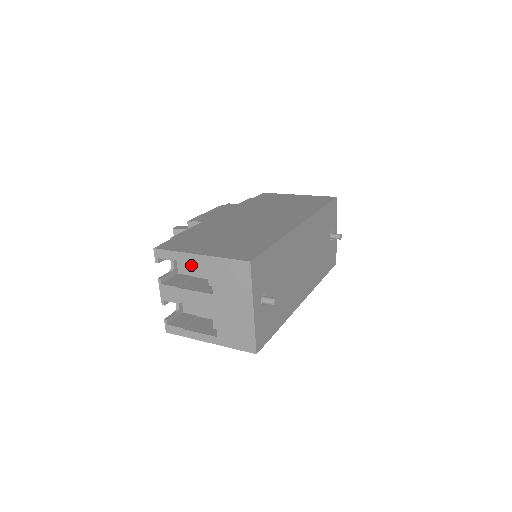
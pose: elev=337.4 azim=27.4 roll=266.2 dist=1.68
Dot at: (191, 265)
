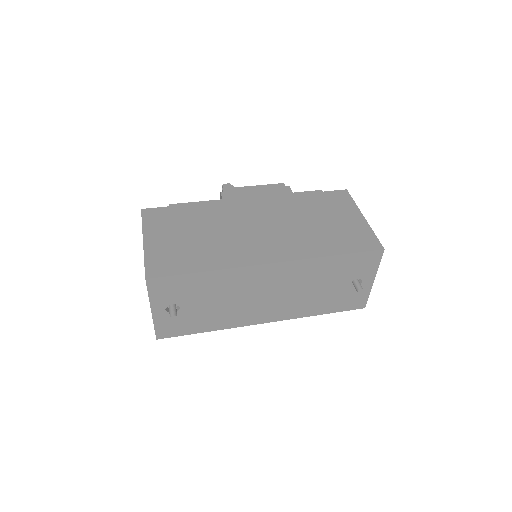
Dot at: occluded
